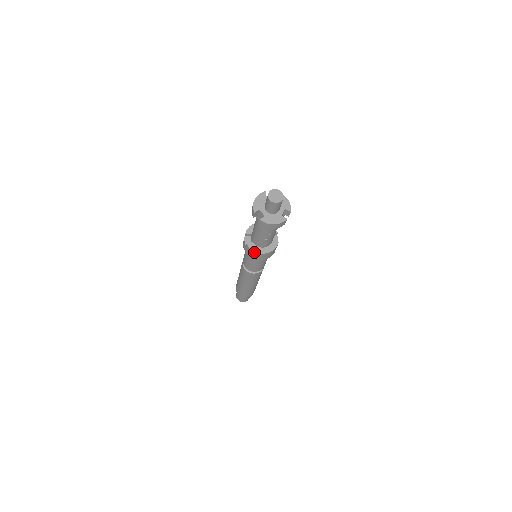
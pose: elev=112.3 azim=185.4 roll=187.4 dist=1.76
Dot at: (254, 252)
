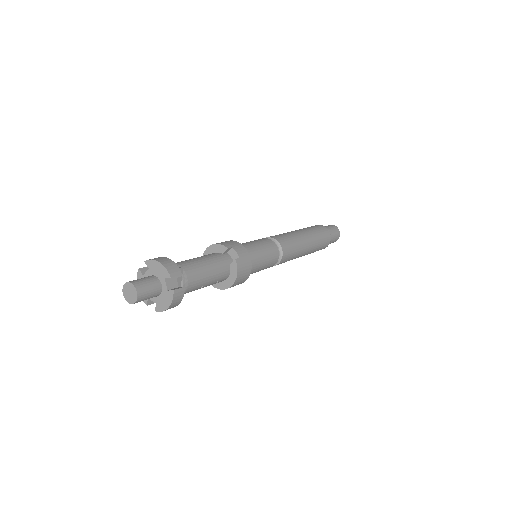
Dot at: (224, 289)
